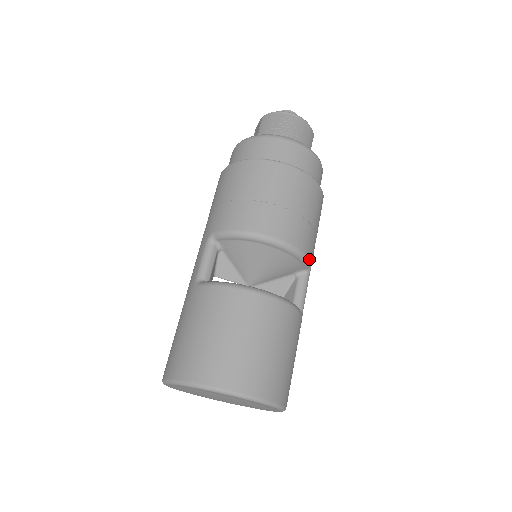
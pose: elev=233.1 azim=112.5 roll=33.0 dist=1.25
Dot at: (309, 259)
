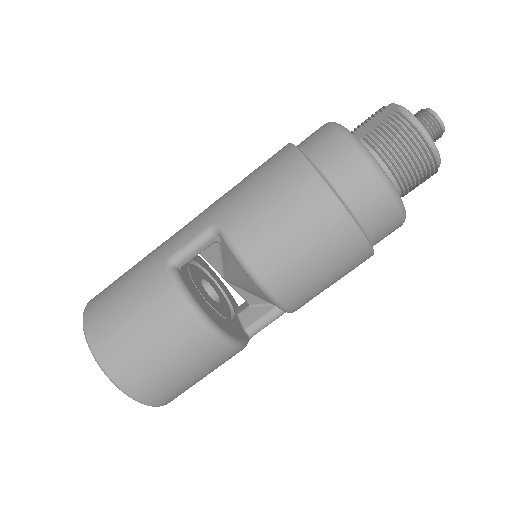
Dot at: (294, 311)
